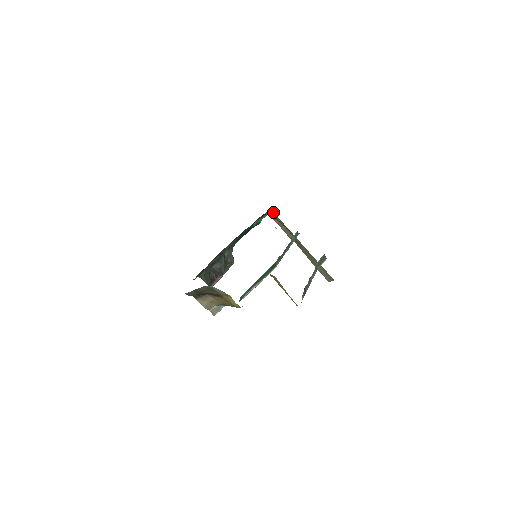
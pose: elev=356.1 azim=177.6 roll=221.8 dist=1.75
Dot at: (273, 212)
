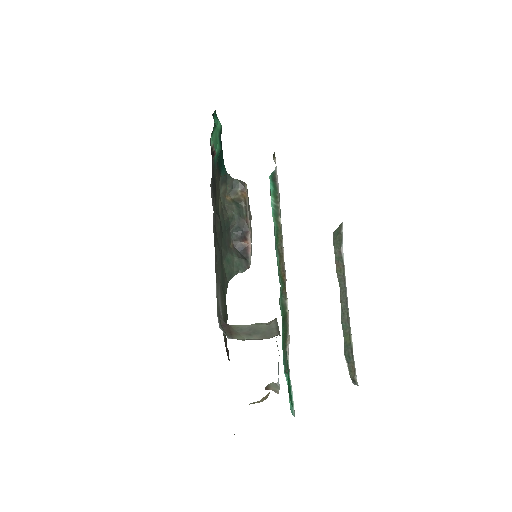
Dot at: occluded
